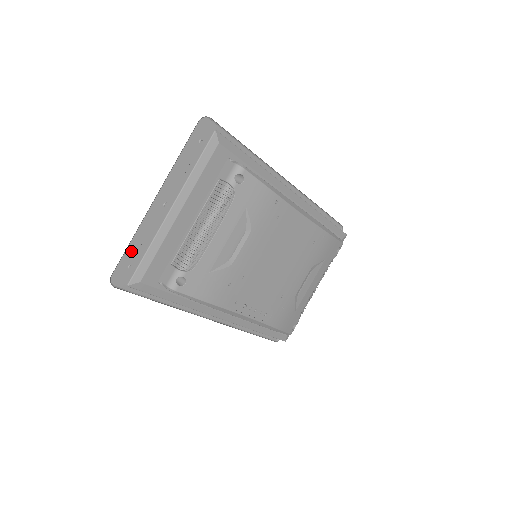
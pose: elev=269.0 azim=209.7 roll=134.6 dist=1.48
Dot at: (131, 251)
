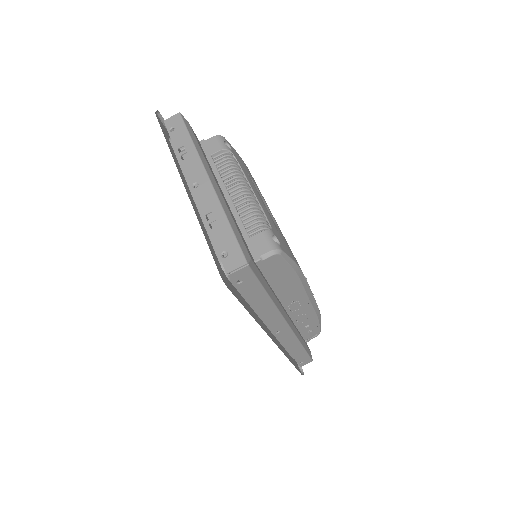
Dot at: (208, 242)
